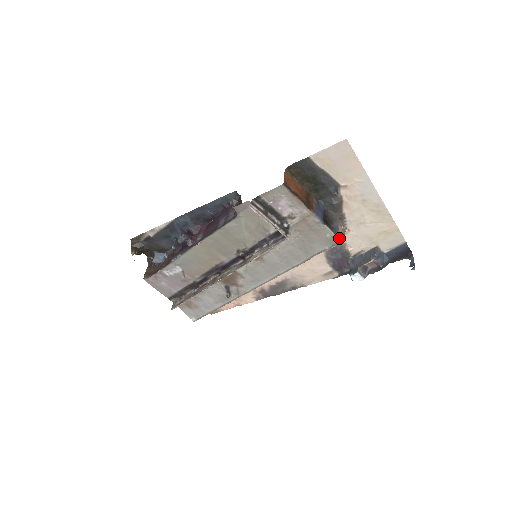
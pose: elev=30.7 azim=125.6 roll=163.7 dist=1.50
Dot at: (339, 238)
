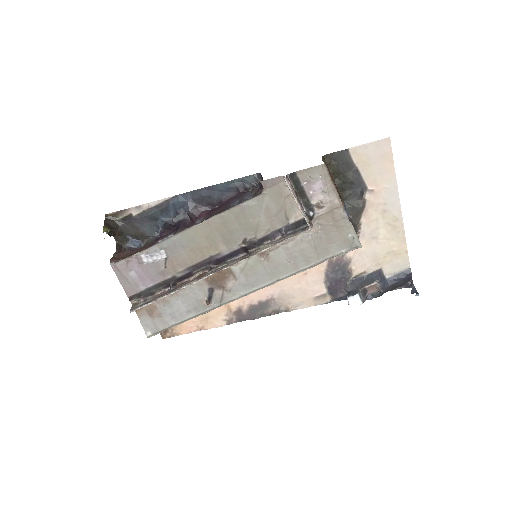
Dot at: (359, 241)
